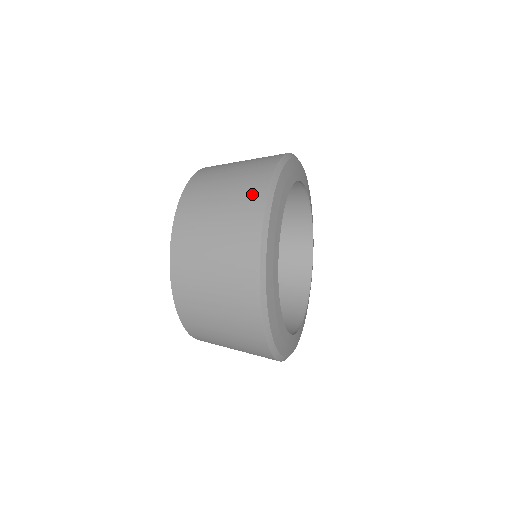
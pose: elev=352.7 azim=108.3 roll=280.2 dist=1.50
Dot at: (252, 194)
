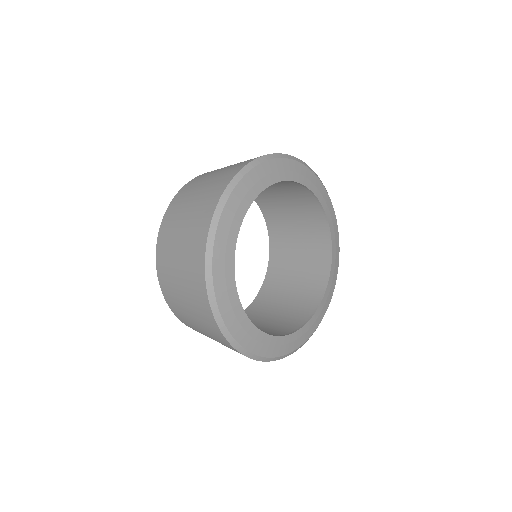
Dot at: (201, 304)
